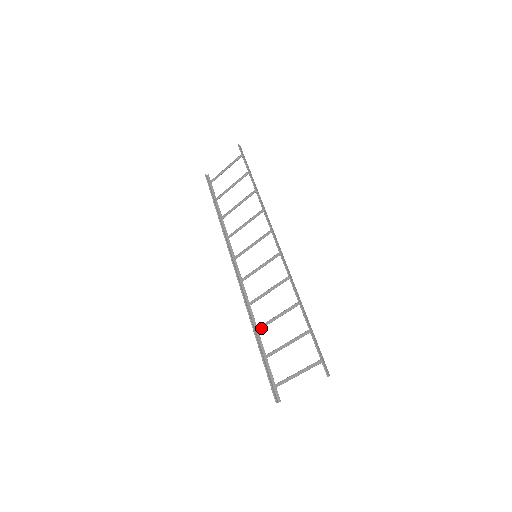
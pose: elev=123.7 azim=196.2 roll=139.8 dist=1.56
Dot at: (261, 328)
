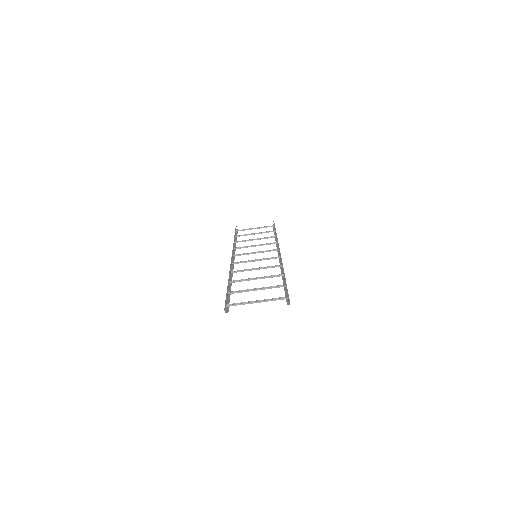
Dot at: (236, 281)
